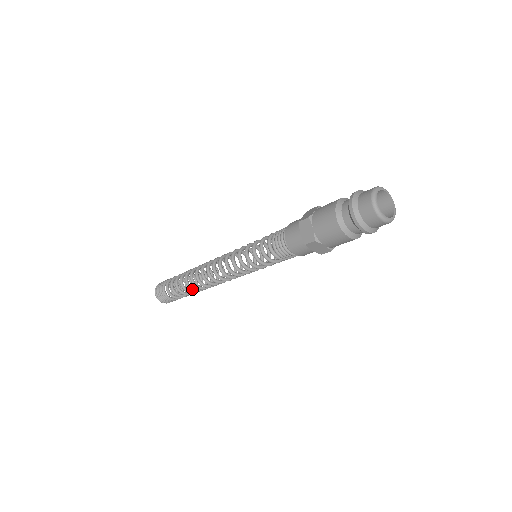
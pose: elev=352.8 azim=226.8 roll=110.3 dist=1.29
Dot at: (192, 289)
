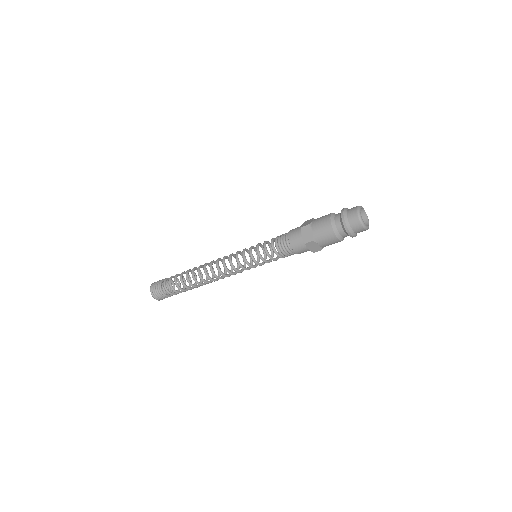
Dot at: (192, 285)
